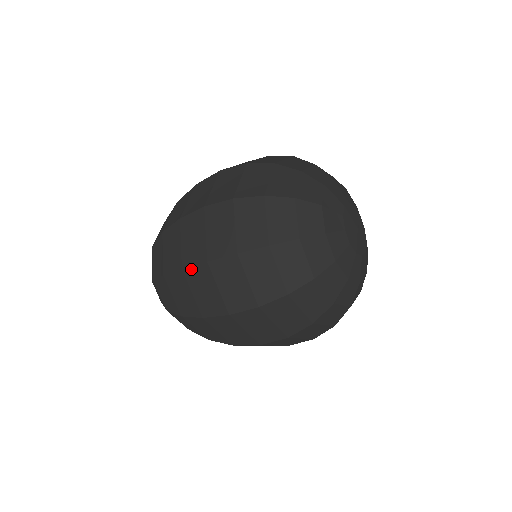
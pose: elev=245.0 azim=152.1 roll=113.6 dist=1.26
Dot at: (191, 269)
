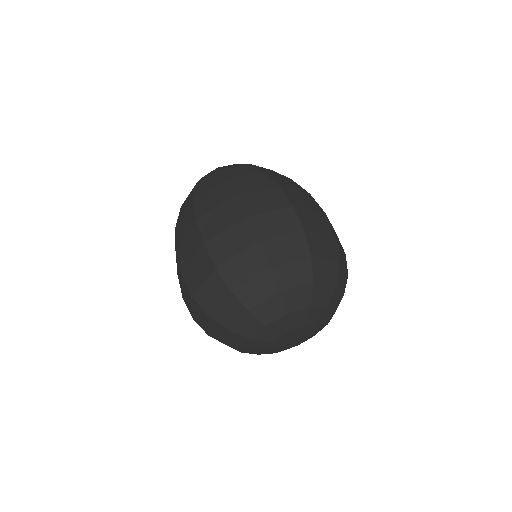
Dot at: occluded
